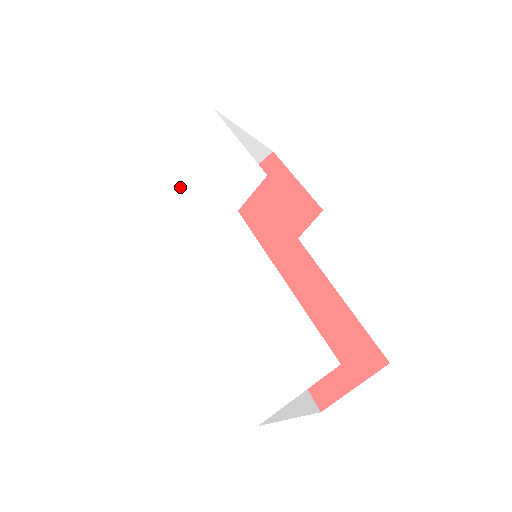
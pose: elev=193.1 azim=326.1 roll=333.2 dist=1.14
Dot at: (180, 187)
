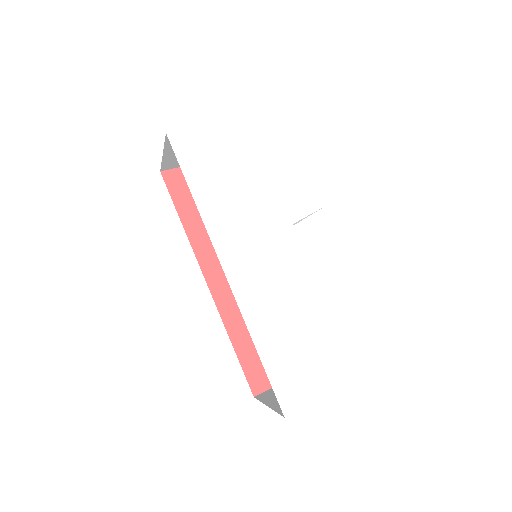
Dot at: (229, 168)
